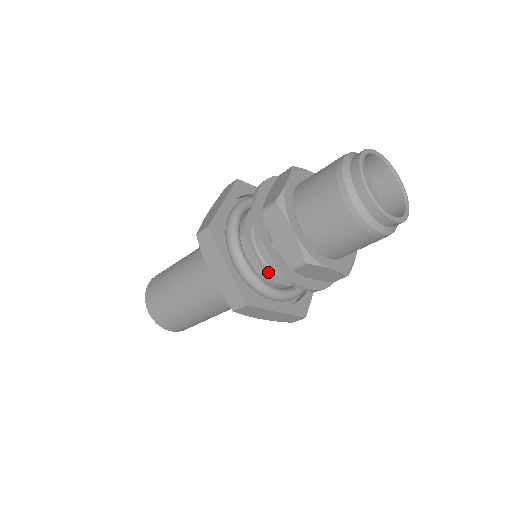
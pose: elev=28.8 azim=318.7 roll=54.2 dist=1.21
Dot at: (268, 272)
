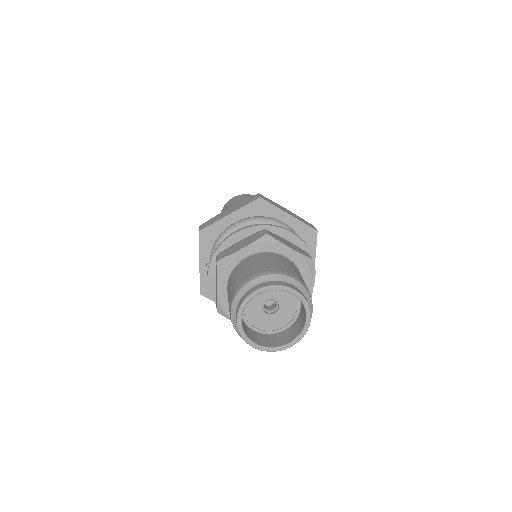
Dot at: occluded
